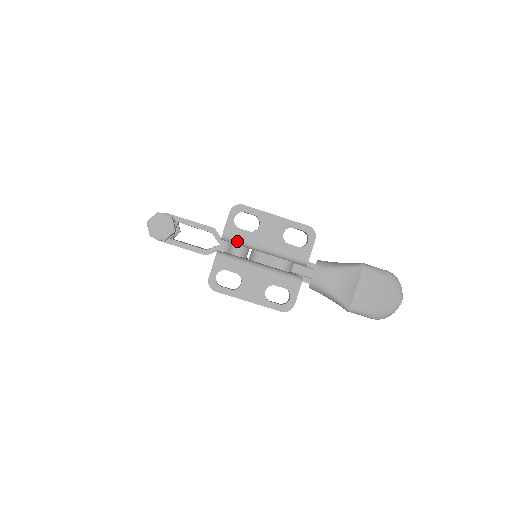
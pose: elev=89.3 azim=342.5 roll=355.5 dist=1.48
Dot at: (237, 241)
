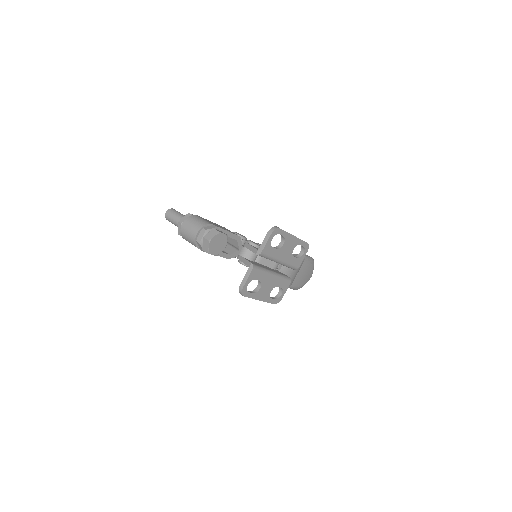
Dot at: (268, 257)
